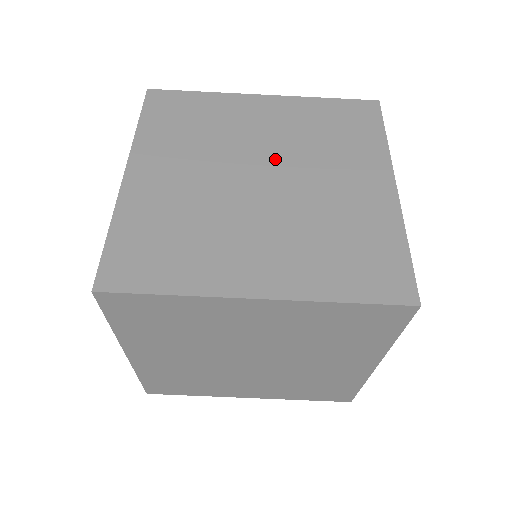
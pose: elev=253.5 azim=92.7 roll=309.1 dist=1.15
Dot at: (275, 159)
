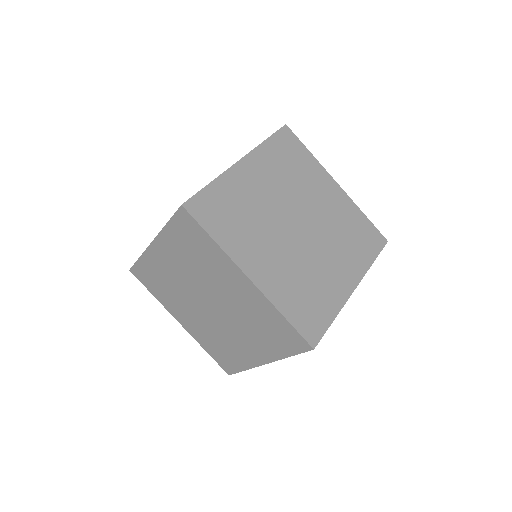
Dot at: (314, 222)
